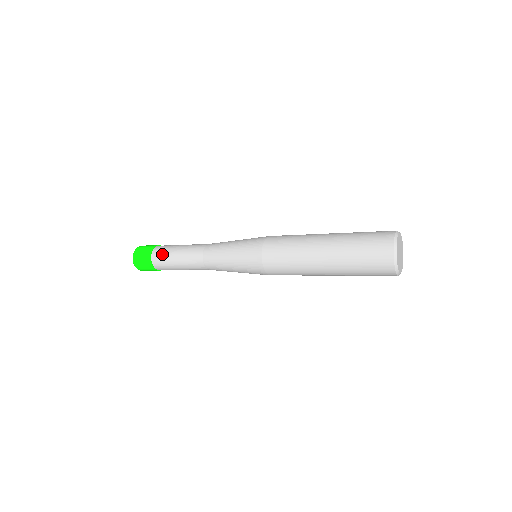
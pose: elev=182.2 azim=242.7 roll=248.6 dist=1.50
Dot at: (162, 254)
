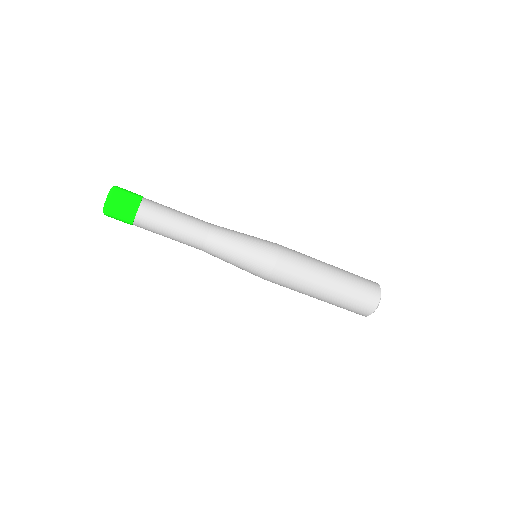
Dot at: (158, 203)
